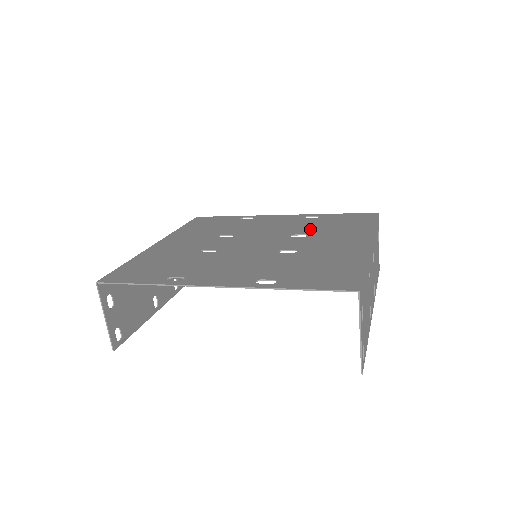
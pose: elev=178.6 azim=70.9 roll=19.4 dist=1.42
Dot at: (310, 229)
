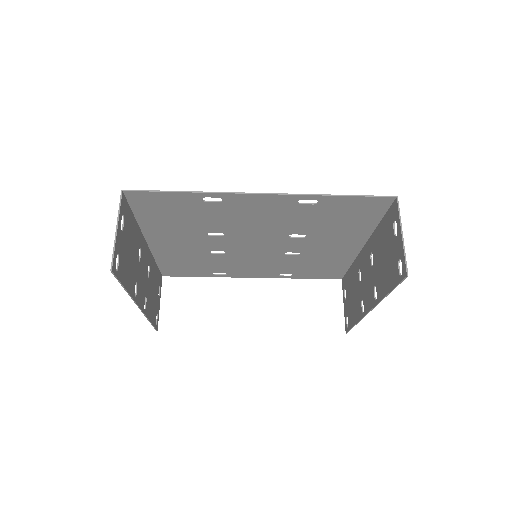
Dot at: (296, 260)
